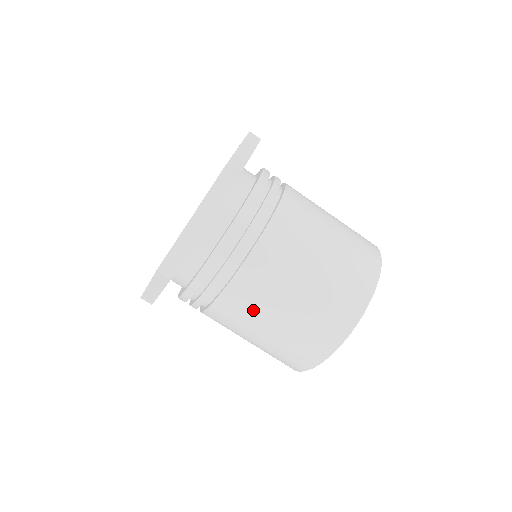
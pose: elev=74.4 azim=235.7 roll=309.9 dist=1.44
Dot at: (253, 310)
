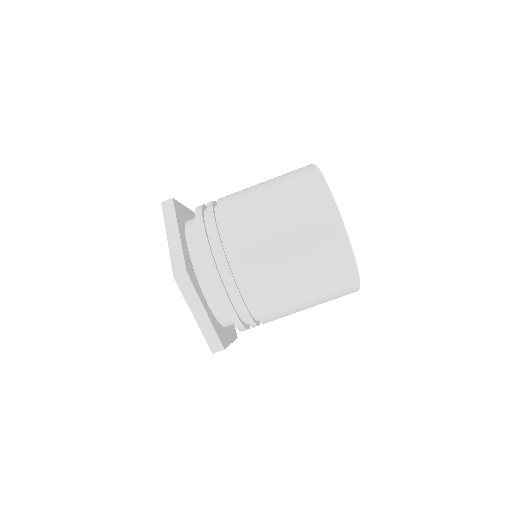
Dot at: (262, 246)
